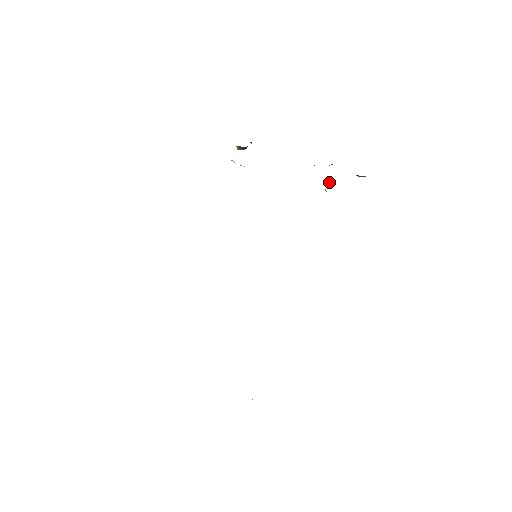
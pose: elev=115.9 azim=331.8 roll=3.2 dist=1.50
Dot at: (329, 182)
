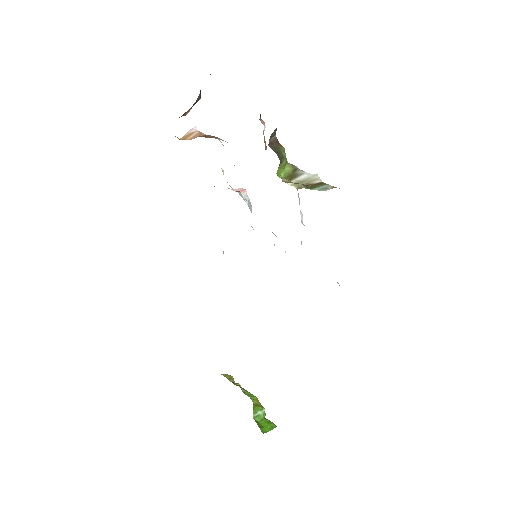
Dot at: (281, 163)
